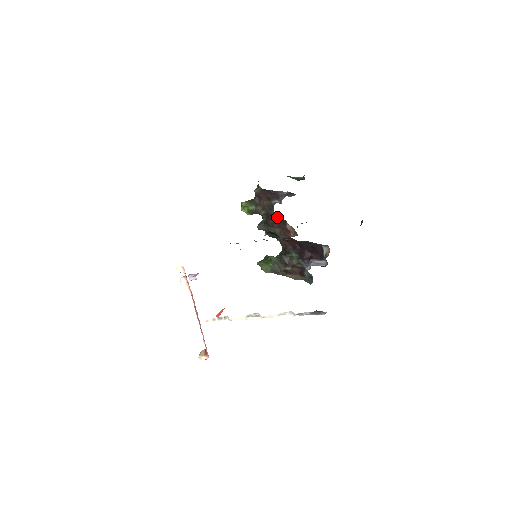
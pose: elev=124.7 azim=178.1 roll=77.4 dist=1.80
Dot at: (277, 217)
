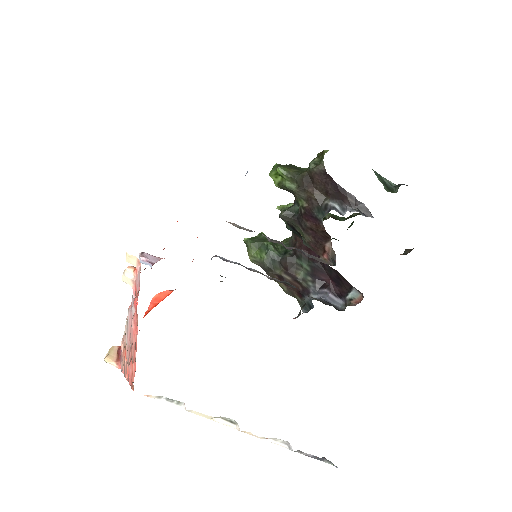
Dot at: (321, 226)
